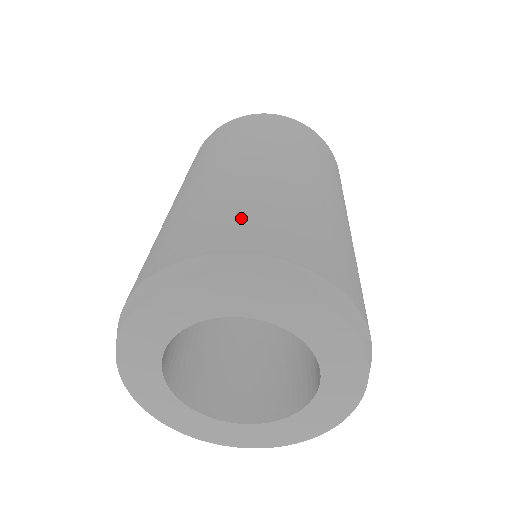
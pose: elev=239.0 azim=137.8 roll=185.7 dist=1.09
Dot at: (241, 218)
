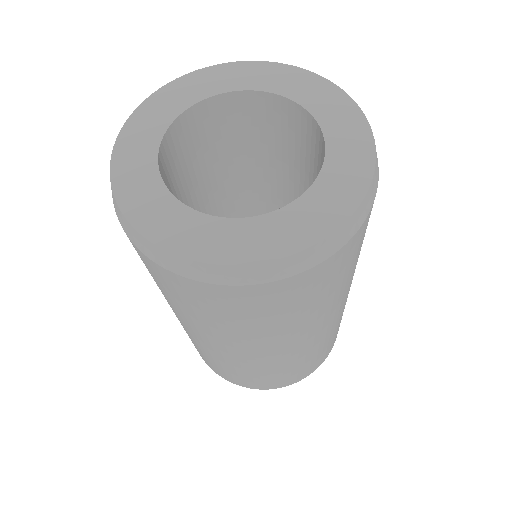
Dot at: occluded
